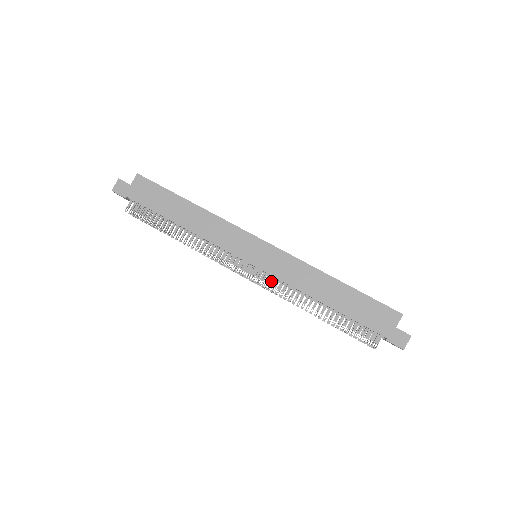
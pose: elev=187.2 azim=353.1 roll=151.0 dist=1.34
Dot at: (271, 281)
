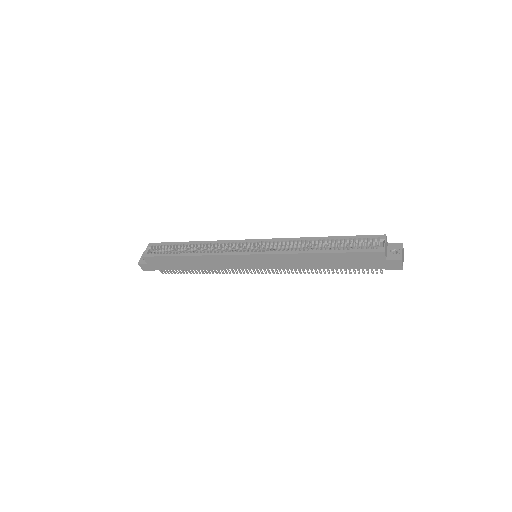
Dot at: (279, 269)
